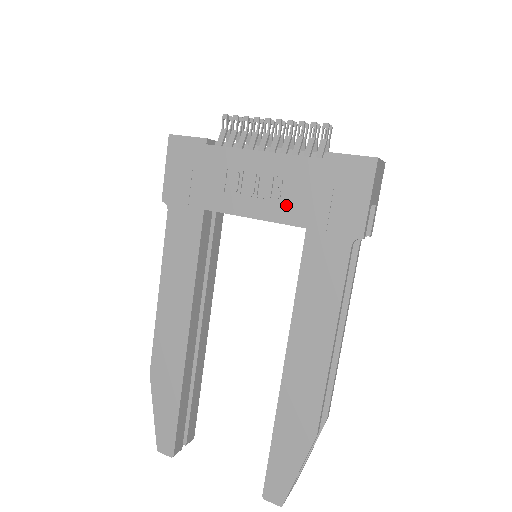
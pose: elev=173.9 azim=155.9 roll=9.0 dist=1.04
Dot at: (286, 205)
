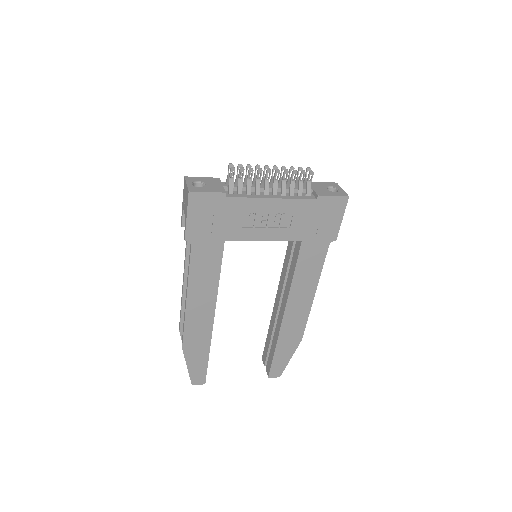
Dot at: (289, 230)
